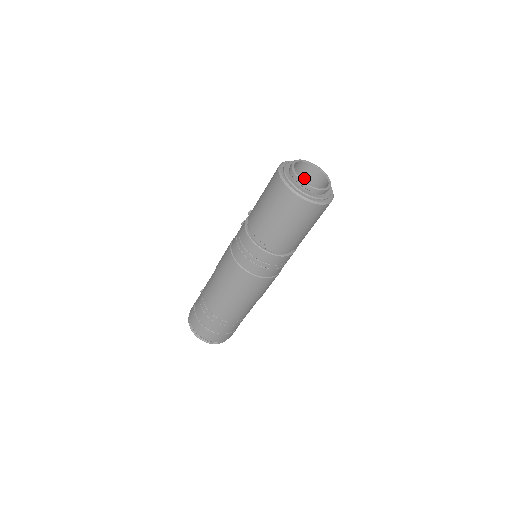
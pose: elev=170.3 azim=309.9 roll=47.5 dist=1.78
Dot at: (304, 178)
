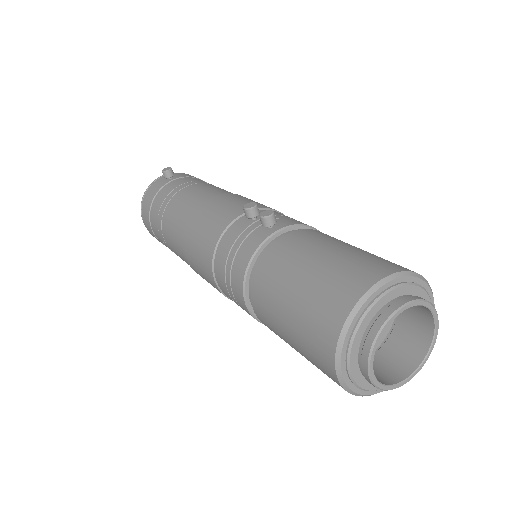
Dot at: occluded
